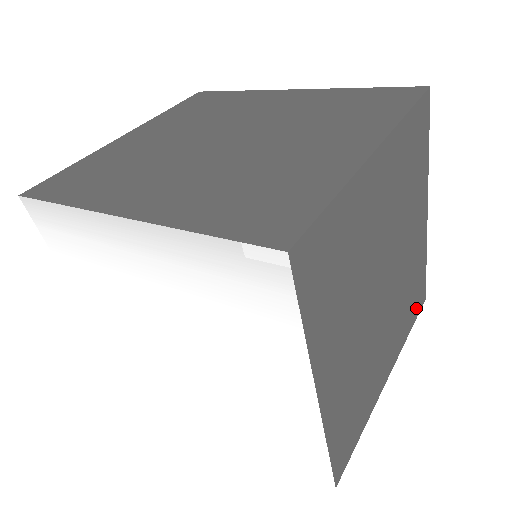
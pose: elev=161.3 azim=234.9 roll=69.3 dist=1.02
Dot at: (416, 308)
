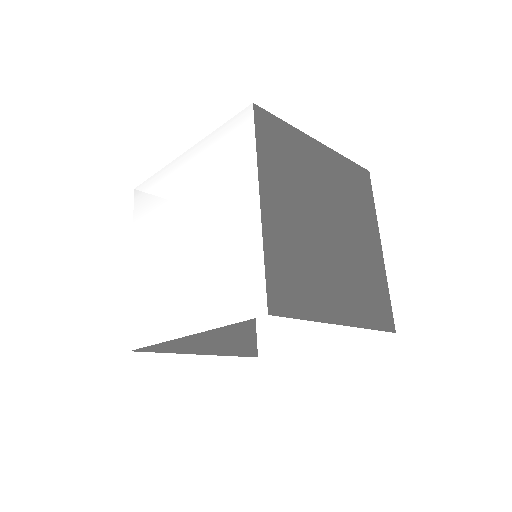
Dot at: (380, 319)
